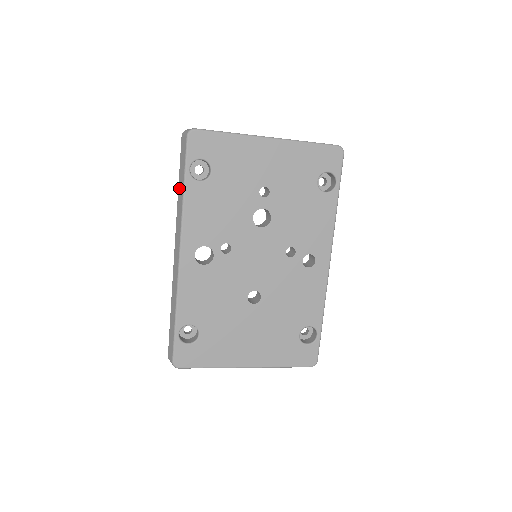
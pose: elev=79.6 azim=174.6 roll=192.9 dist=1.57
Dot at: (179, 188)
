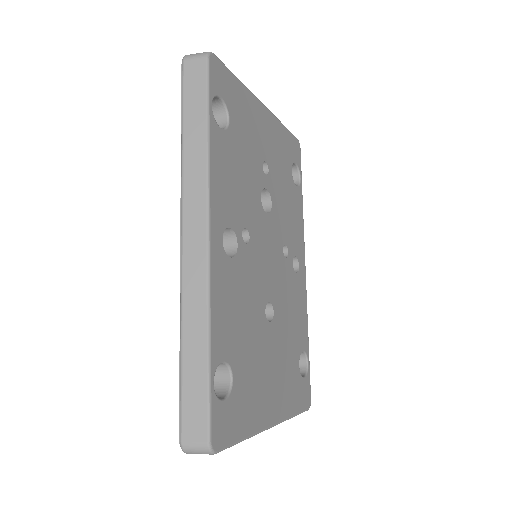
Dot at: (188, 134)
